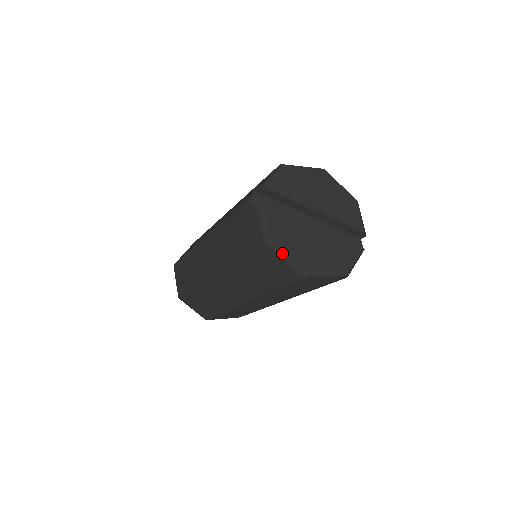
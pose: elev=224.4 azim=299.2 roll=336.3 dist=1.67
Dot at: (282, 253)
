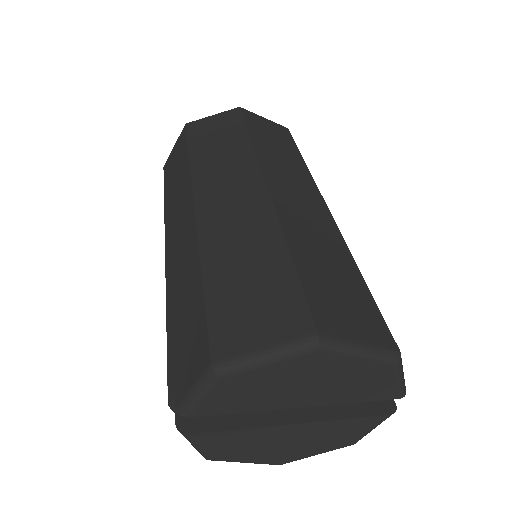
Dot at: occluded
